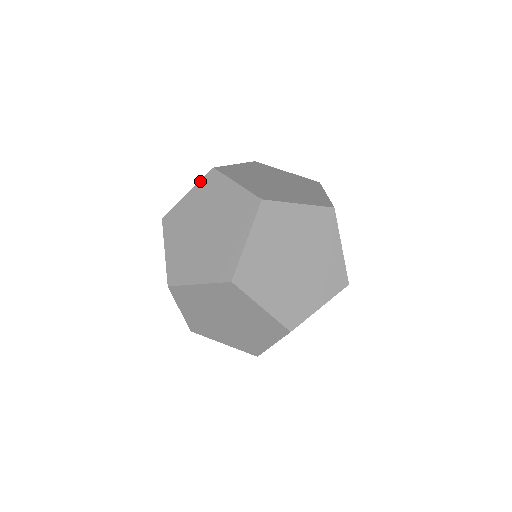
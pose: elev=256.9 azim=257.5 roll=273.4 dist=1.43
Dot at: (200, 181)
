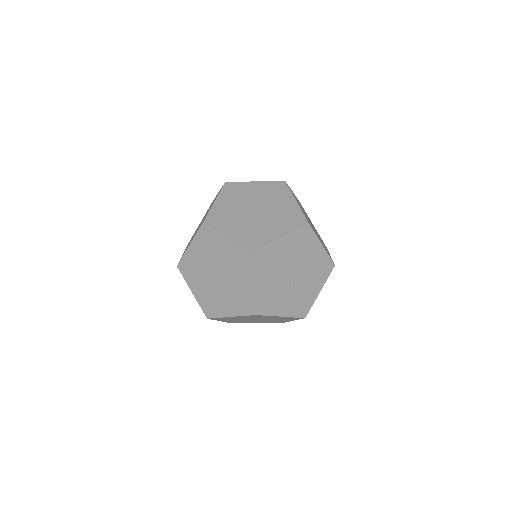
Dot at: occluded
